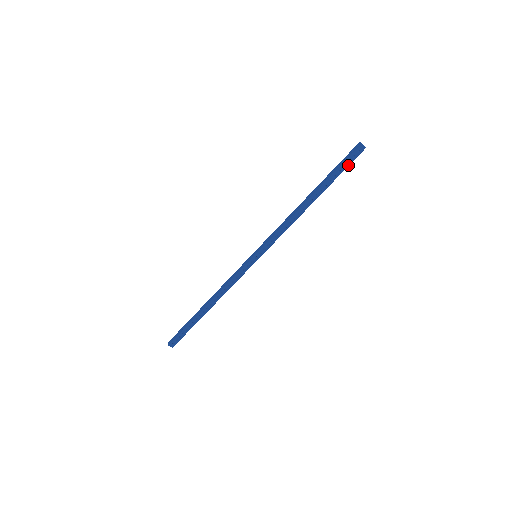
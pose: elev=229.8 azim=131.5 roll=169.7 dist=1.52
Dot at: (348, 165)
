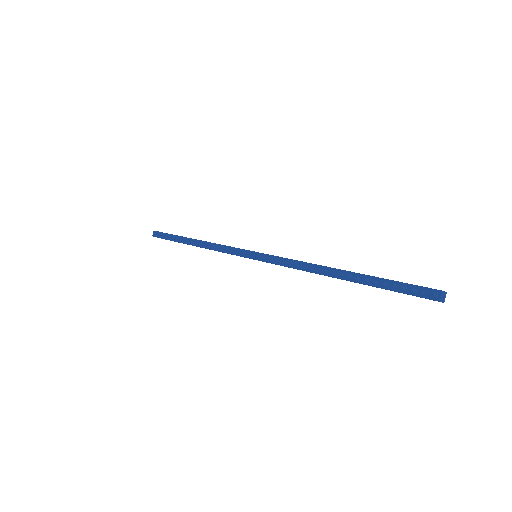
Dot at: (407, 294)
